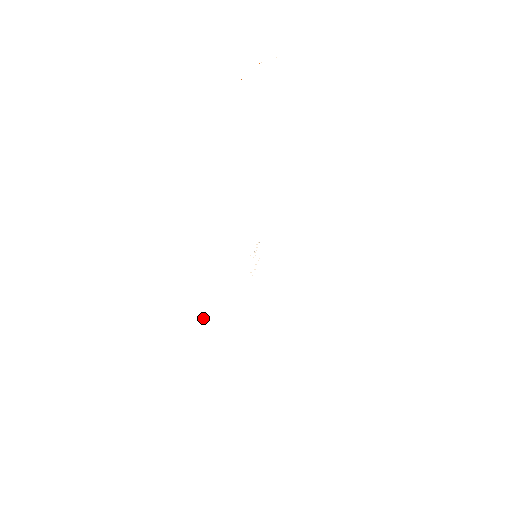
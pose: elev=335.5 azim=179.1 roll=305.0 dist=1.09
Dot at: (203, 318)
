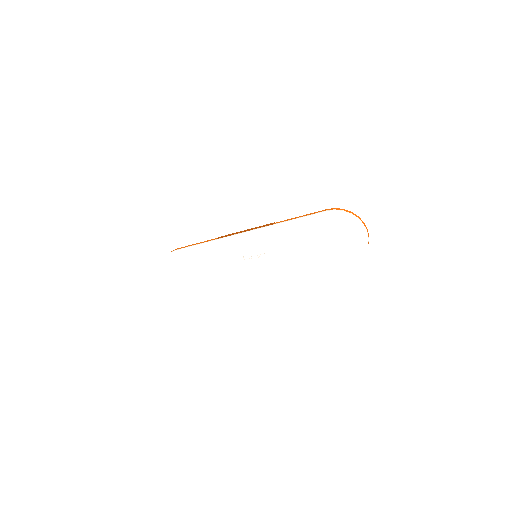
Dot at: (204, 244)
